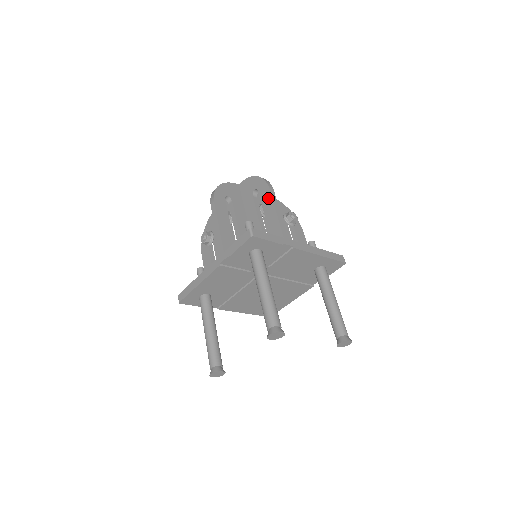
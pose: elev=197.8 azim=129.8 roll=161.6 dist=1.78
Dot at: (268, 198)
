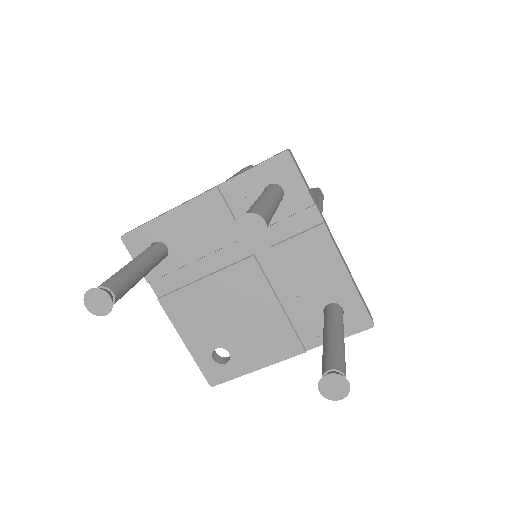
Dot at: (314, 193)
